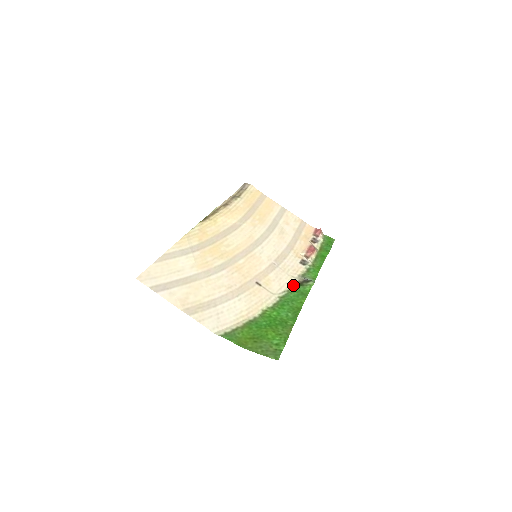
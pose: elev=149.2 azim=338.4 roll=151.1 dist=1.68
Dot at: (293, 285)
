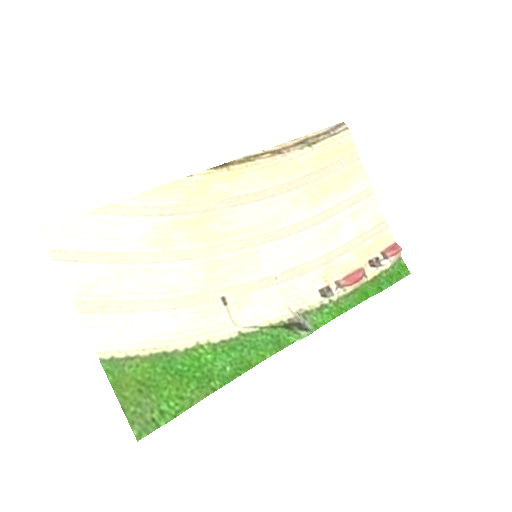
Dot at: (277, 322)
